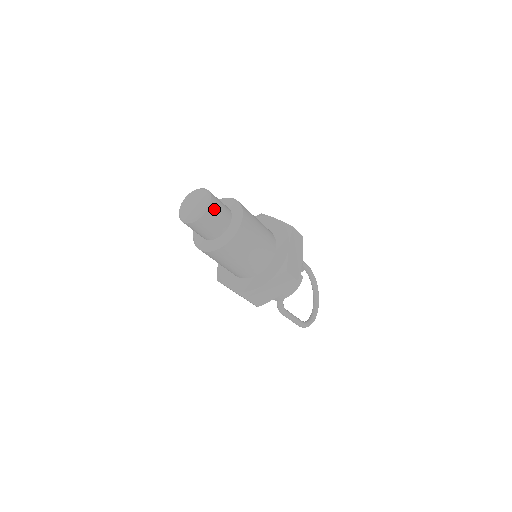
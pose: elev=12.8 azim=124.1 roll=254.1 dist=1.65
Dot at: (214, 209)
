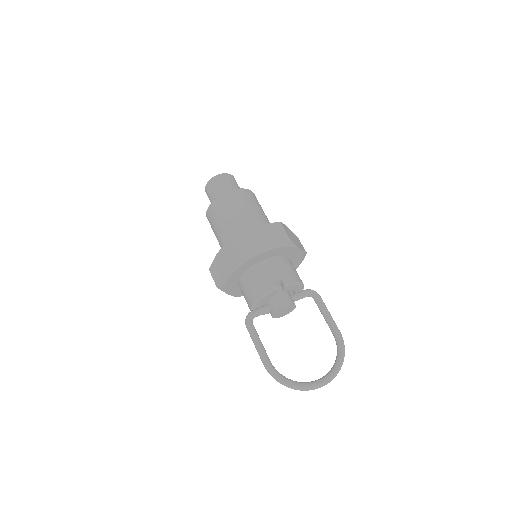
Dot at: (219, 180)
